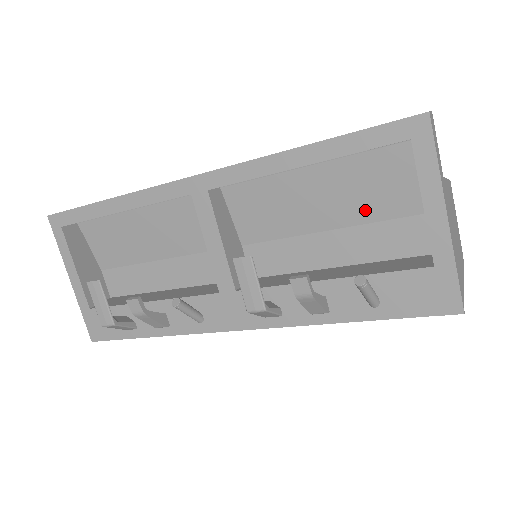
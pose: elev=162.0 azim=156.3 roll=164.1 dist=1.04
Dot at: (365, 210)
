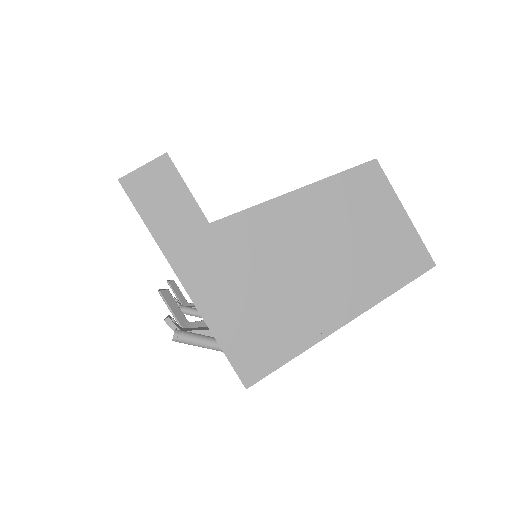
Dot at: occluded
